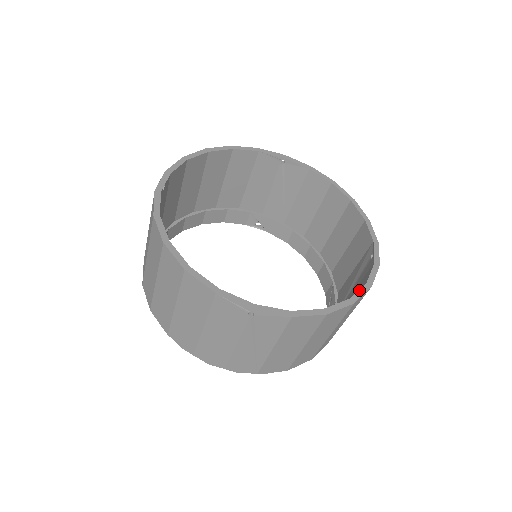
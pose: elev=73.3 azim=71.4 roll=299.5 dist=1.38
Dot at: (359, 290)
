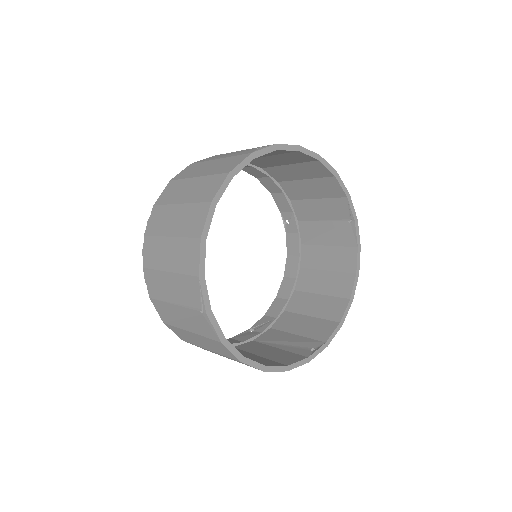
Dot at: (278, 366)
